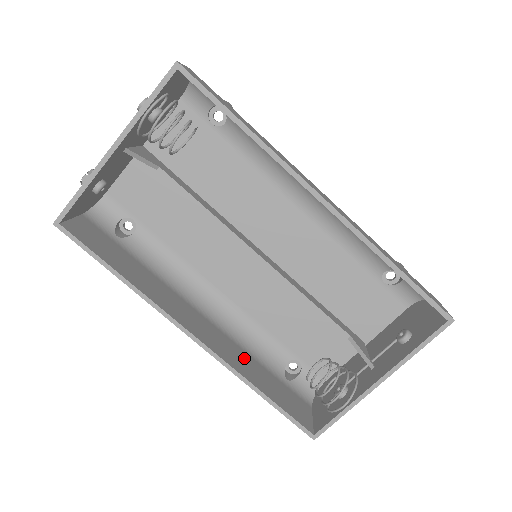
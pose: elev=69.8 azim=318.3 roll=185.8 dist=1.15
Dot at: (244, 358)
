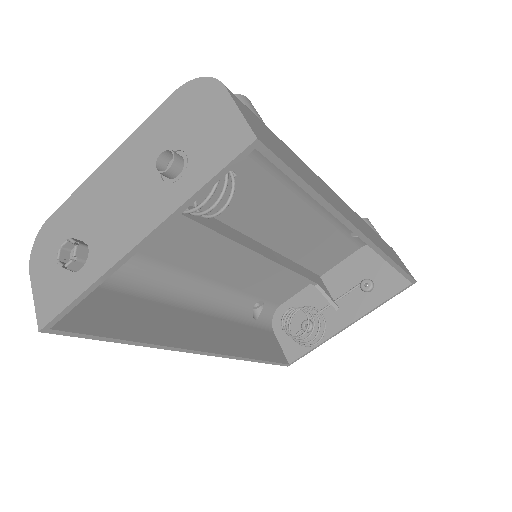
Dot at: (233, 332)
